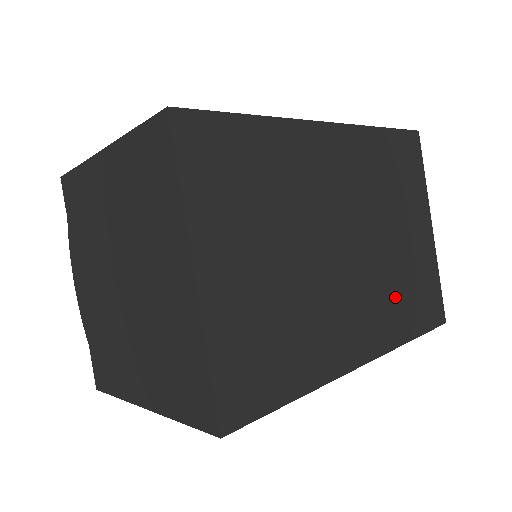
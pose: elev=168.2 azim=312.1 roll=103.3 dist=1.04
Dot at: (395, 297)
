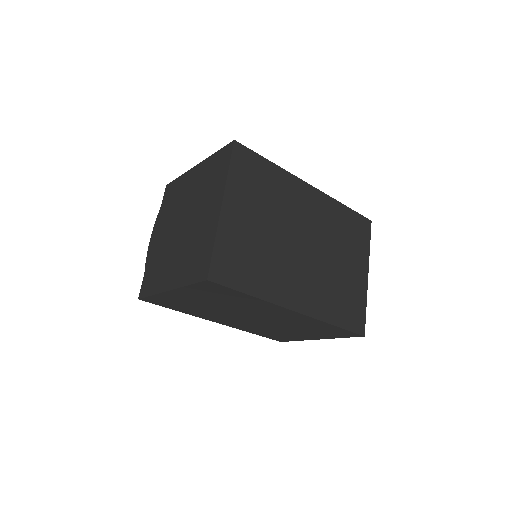
Dot at: (329, 293)
